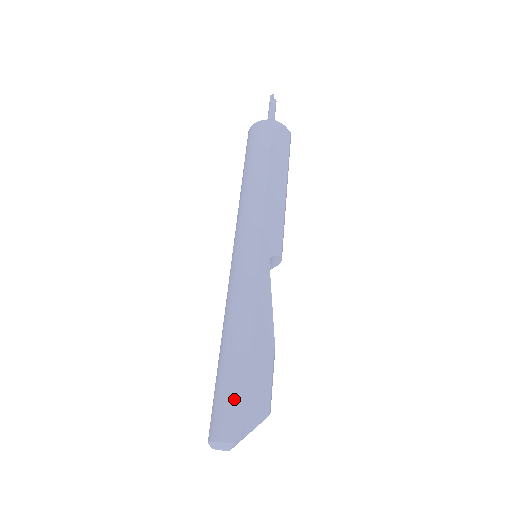
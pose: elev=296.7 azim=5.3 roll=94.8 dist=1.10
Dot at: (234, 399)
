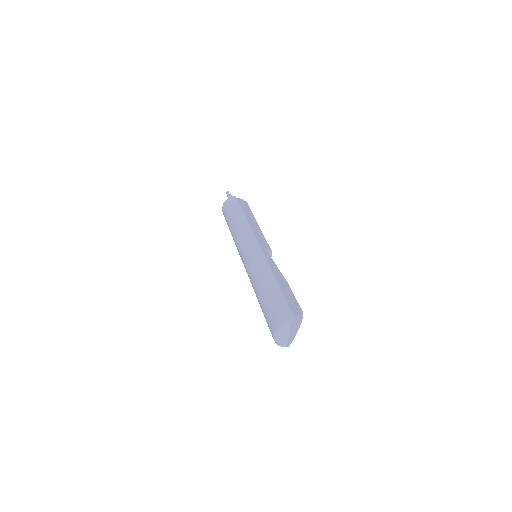
Dot at: (280, 304)
